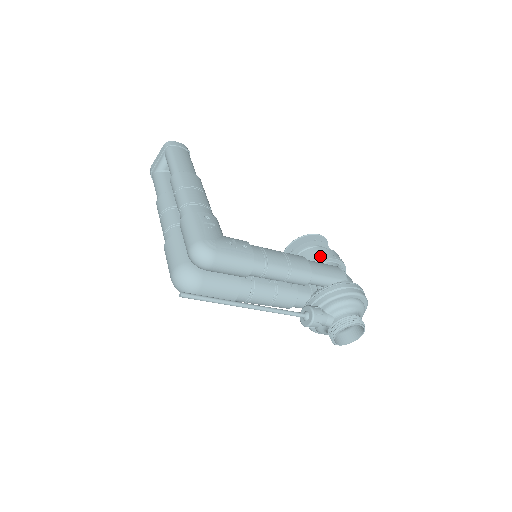
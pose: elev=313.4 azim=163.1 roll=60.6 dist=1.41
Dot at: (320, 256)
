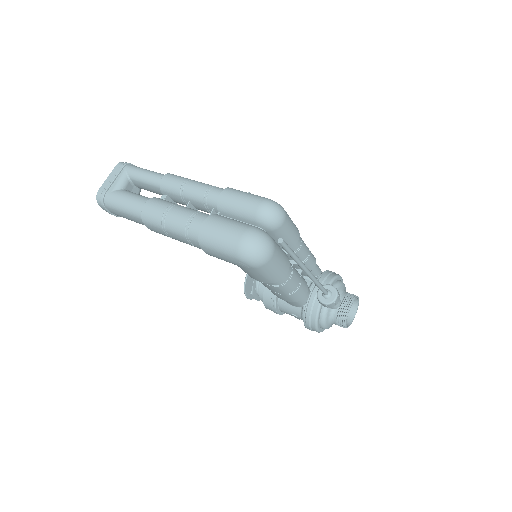
Dot at: occluded
